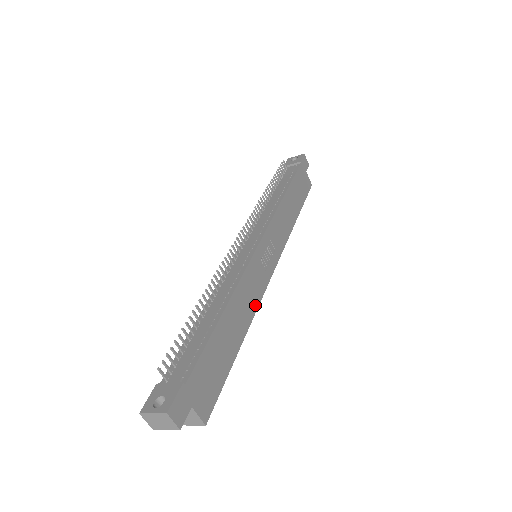
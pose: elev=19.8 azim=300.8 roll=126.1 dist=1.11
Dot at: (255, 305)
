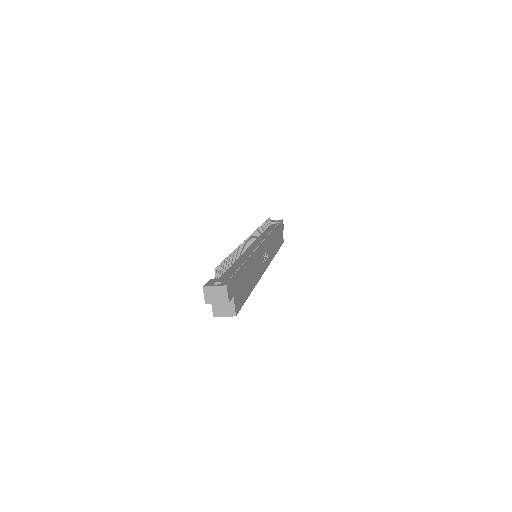
Dot at: (258, 278)
